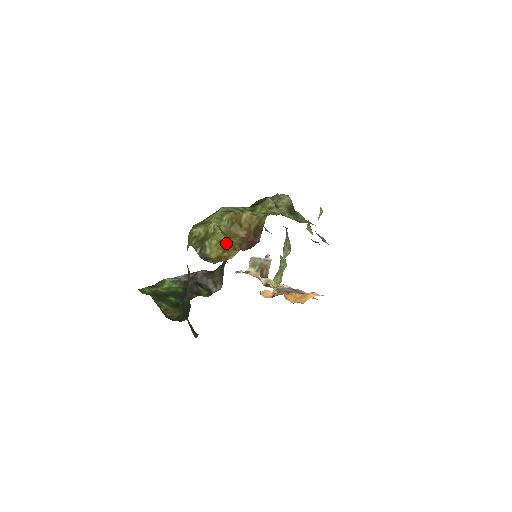
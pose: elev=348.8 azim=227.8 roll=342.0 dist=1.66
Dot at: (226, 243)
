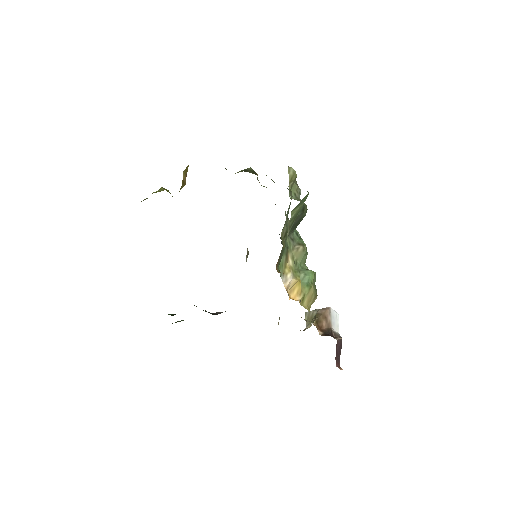
Dot at: (162, 190)
